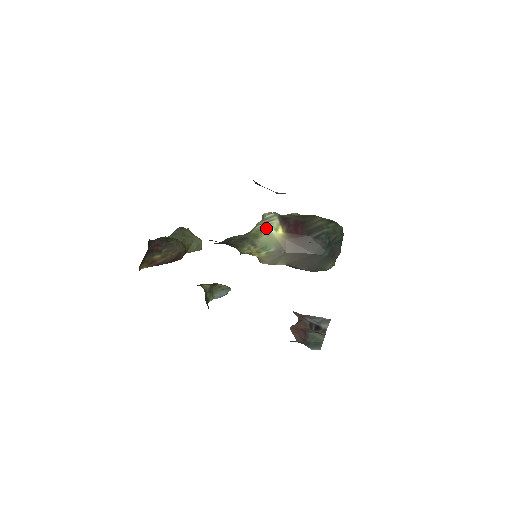
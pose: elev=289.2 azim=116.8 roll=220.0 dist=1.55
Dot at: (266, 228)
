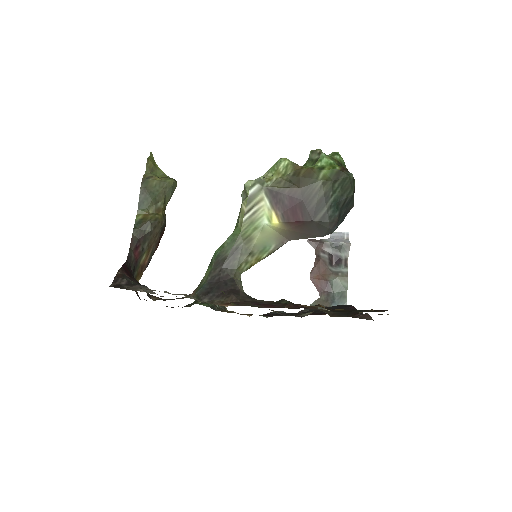
Dot at: (256, 220)
